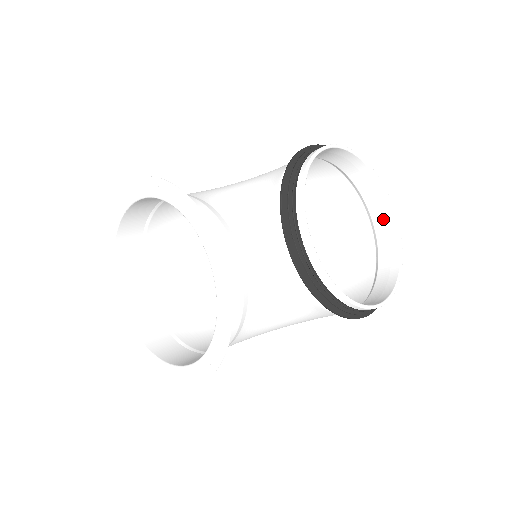
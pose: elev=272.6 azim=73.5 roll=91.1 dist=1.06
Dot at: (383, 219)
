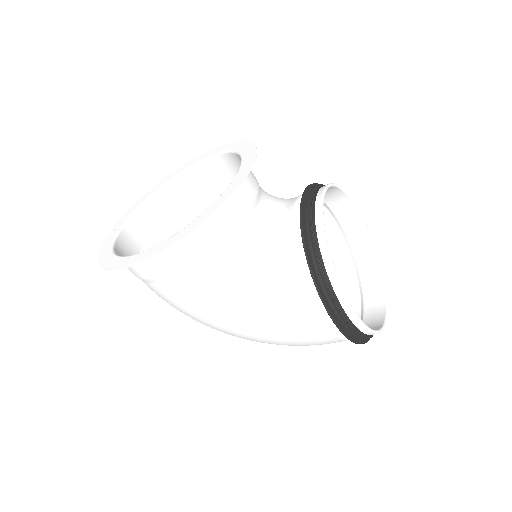
Dot at: (375, 307)
